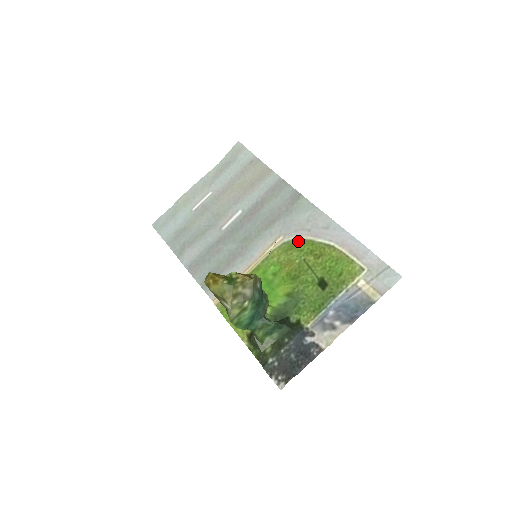
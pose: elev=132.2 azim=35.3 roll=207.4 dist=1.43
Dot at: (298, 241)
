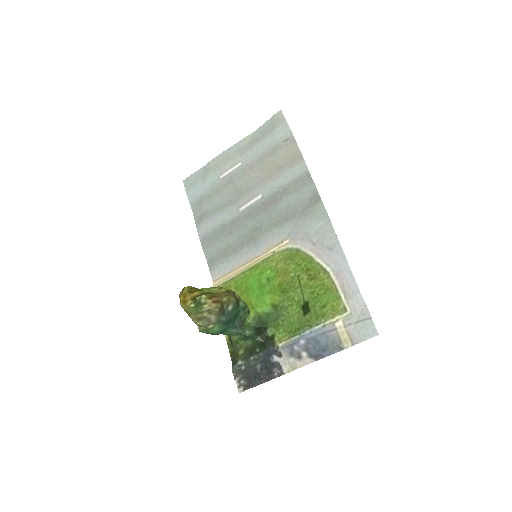
Dot at: (300, 253)
